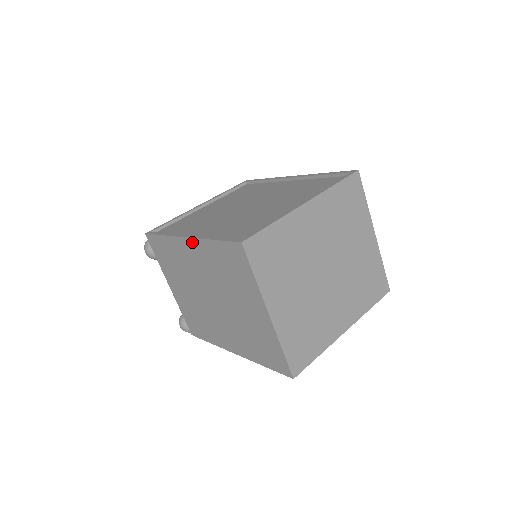
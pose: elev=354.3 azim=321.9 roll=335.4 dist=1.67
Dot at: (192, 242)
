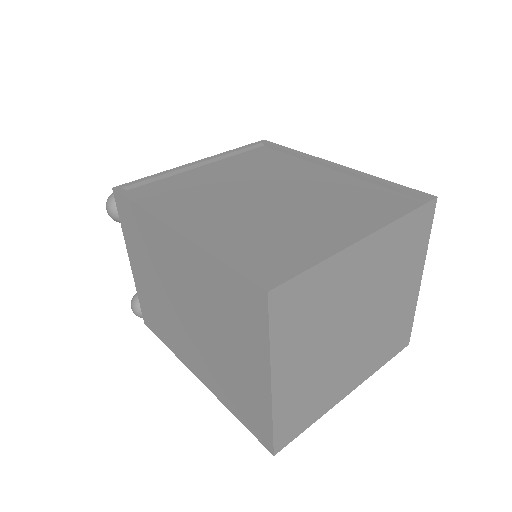
Dot at: (183, 241)
